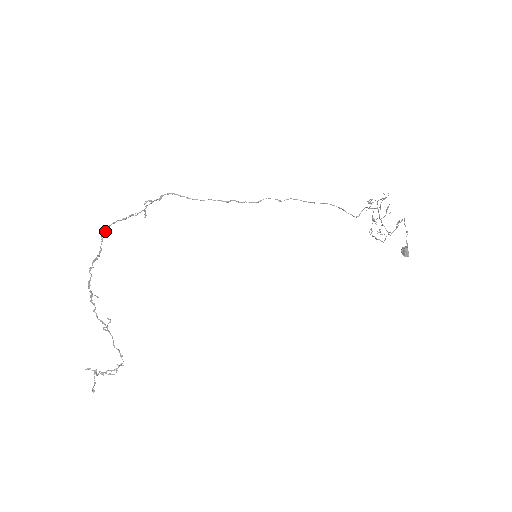
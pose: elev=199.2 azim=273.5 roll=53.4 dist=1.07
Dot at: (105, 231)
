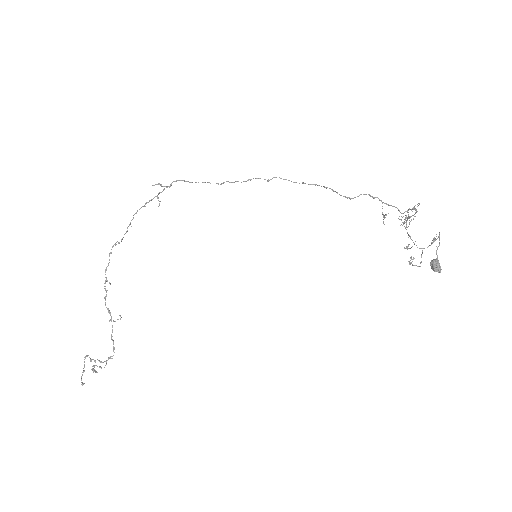
Dot at: (130, 222)
